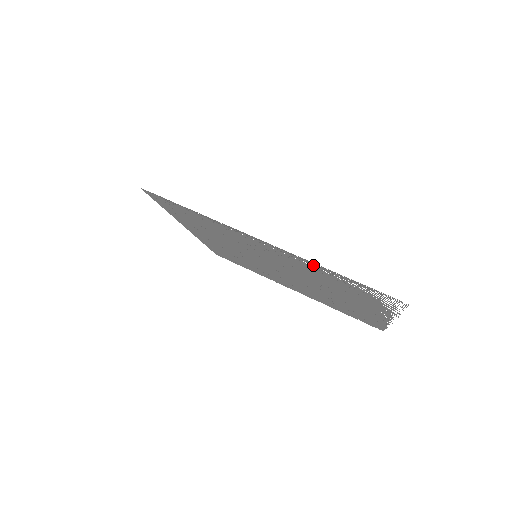
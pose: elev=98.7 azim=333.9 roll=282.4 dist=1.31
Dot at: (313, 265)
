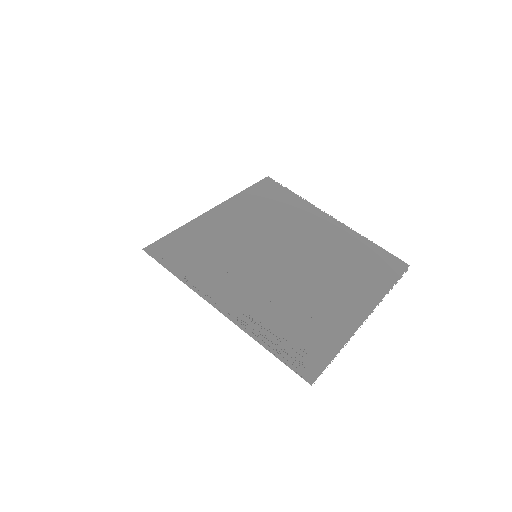
Dot at: (257, 331)
